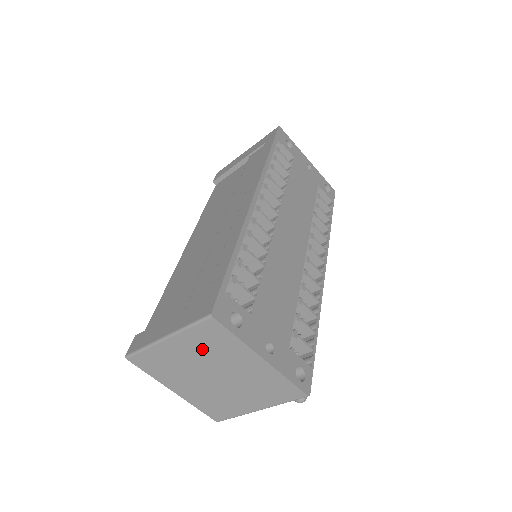
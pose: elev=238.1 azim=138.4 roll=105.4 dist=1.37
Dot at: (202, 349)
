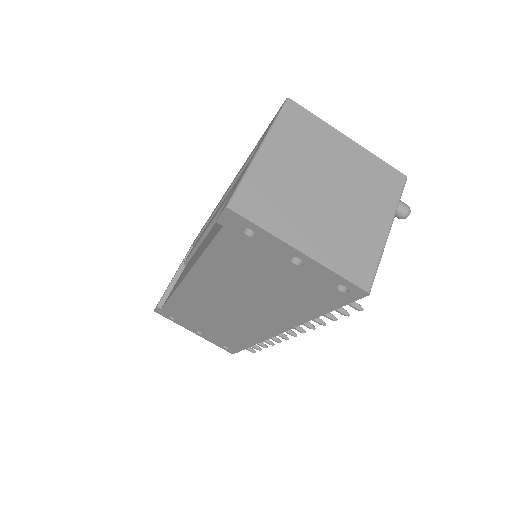
Dot at: (298, 148)
